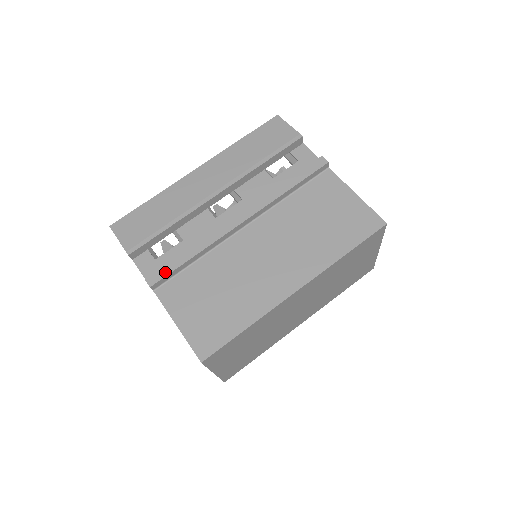
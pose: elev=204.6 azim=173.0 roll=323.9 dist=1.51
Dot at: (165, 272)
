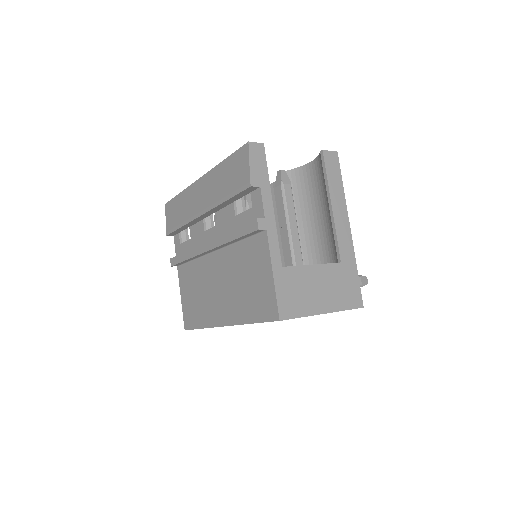
Dot at: (176, 261)
